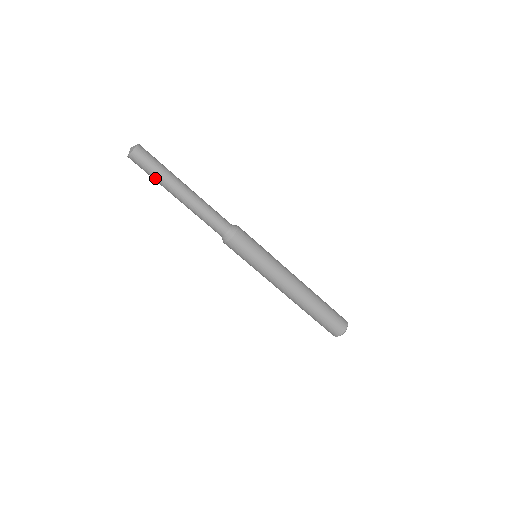
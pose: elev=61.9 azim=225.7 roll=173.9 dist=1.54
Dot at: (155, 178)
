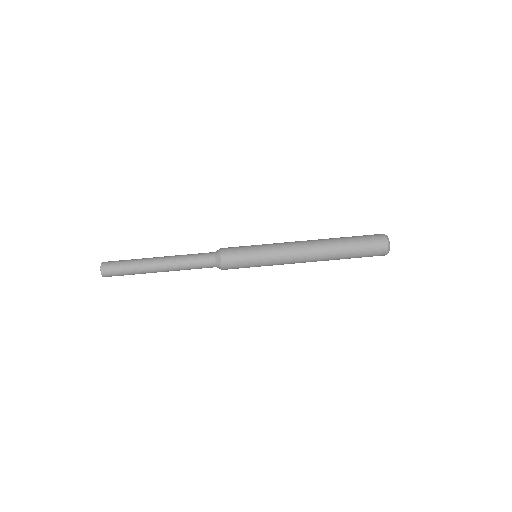
Dot at: (132, 272)
